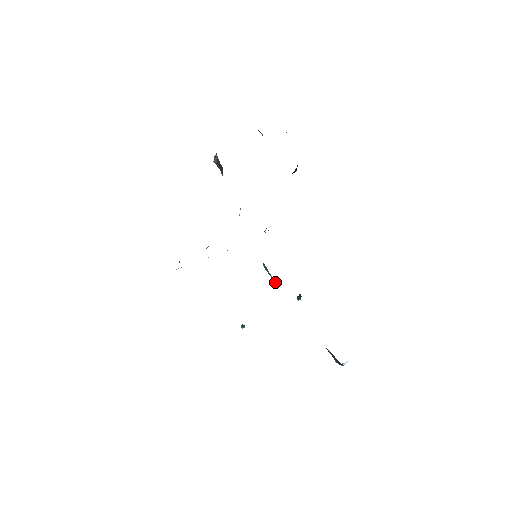
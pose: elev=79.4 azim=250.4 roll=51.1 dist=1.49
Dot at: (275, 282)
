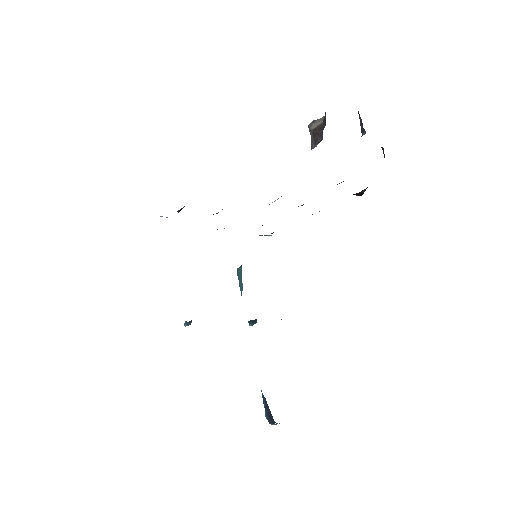
Dot at: (241, 293)
